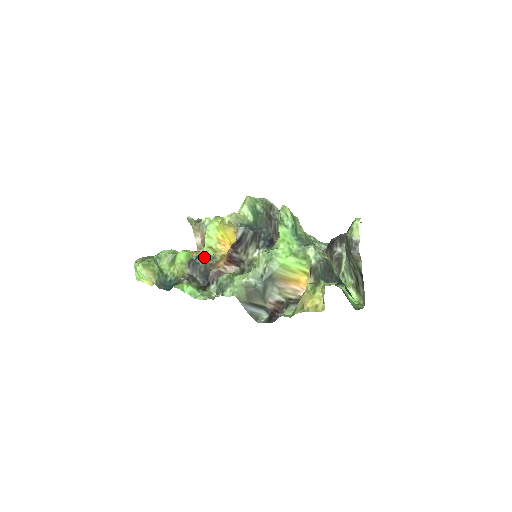
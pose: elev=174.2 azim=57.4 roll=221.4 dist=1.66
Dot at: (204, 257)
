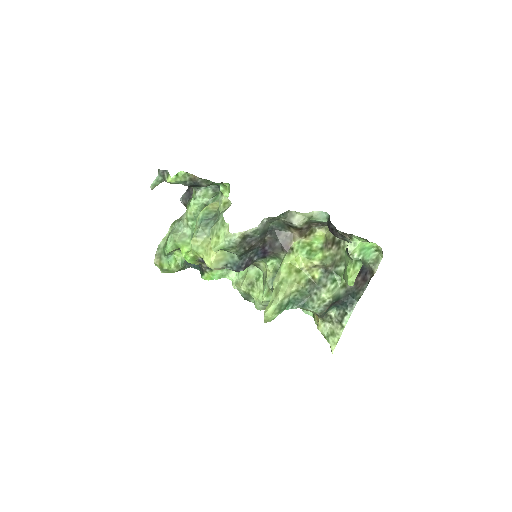
Dot at: occluded
